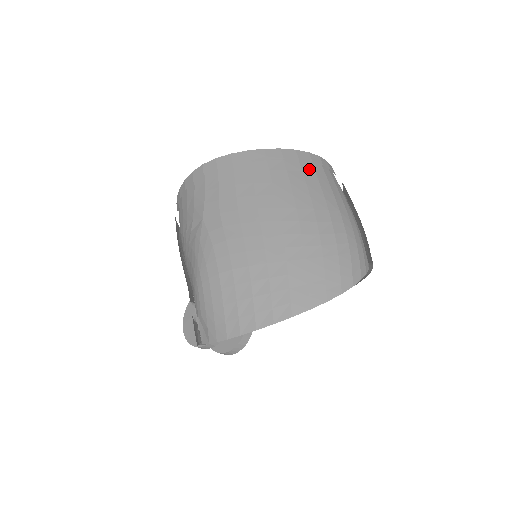
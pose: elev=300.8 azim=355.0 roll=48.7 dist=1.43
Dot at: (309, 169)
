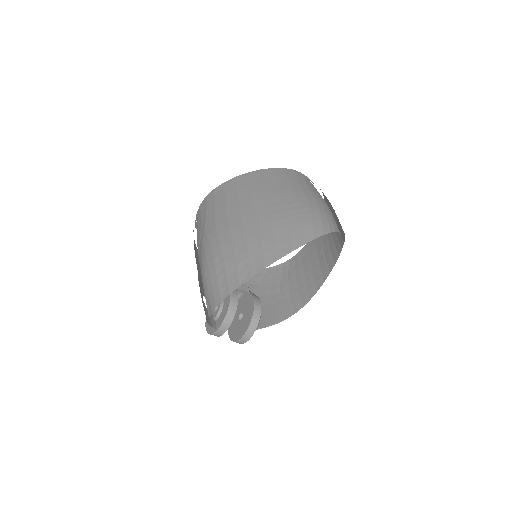
Dot at: (282, 177)
